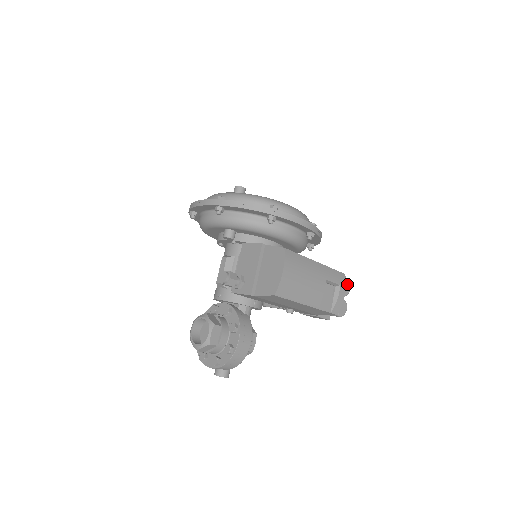
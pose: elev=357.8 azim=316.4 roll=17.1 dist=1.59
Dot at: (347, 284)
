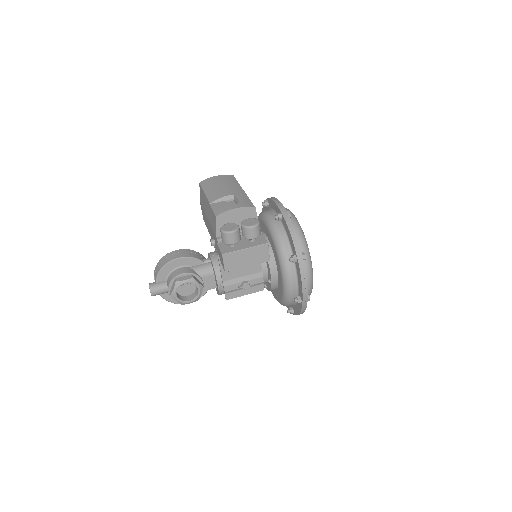
Dot at: (254, 222)
